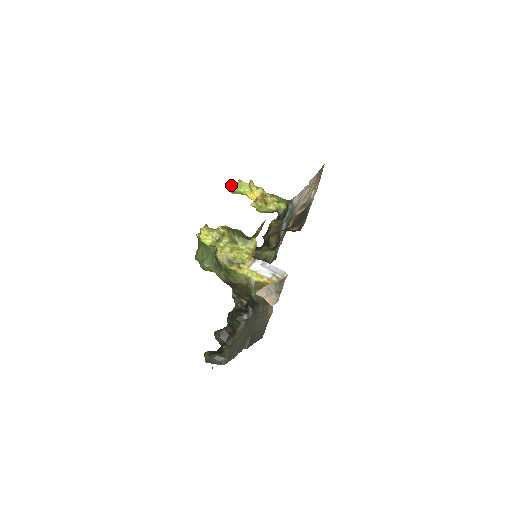
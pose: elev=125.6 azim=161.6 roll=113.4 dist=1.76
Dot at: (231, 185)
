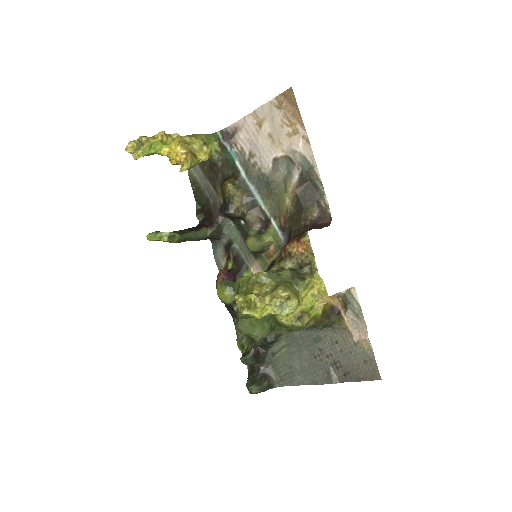
Dot at: (127, 147)
